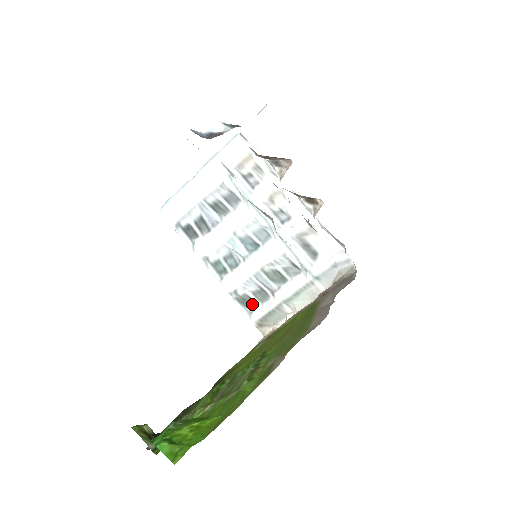
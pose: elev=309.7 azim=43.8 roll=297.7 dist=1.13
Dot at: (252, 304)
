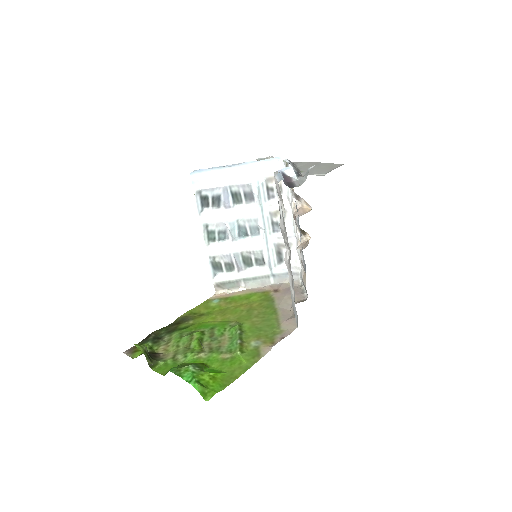
Dot at: (220, 270)
